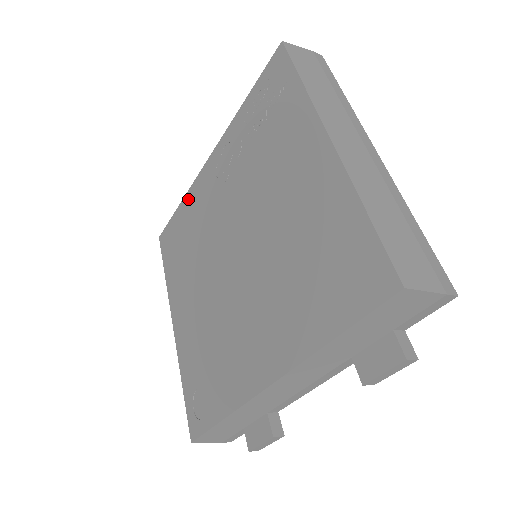
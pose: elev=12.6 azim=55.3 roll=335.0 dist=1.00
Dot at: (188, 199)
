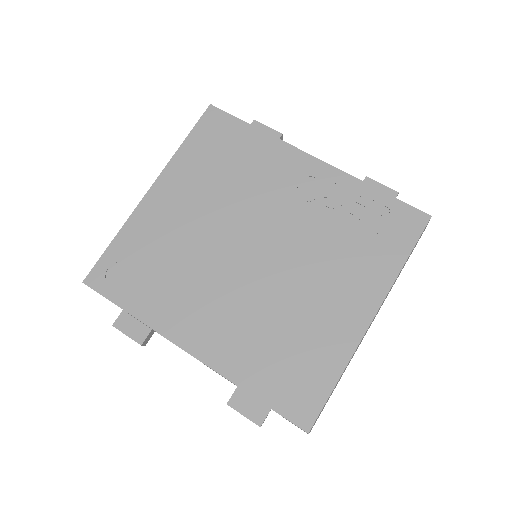
Dot at: (267, 142)
